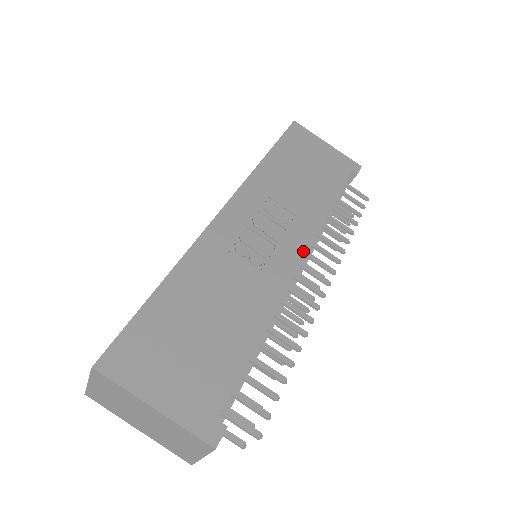
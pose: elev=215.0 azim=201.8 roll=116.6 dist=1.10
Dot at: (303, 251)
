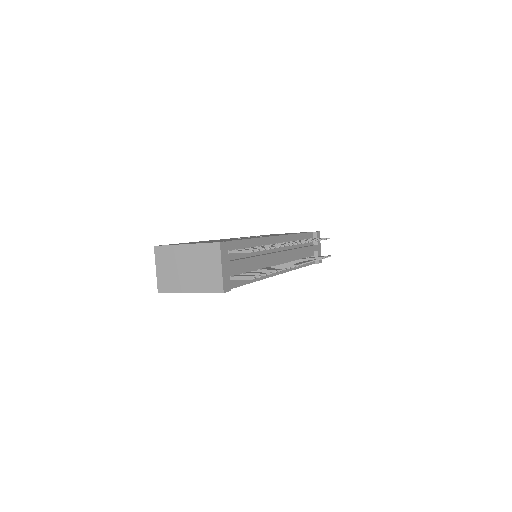
Dot at: (277, 235)
